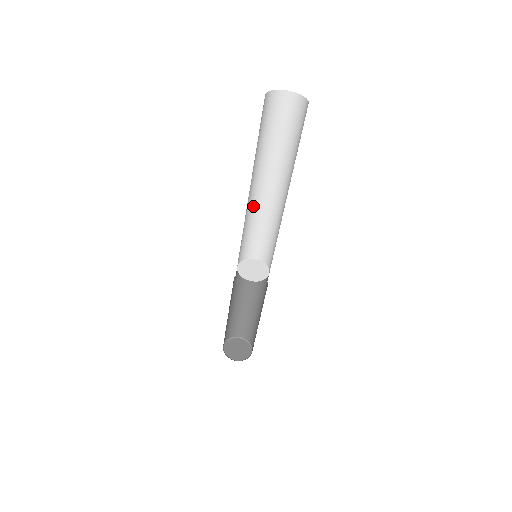
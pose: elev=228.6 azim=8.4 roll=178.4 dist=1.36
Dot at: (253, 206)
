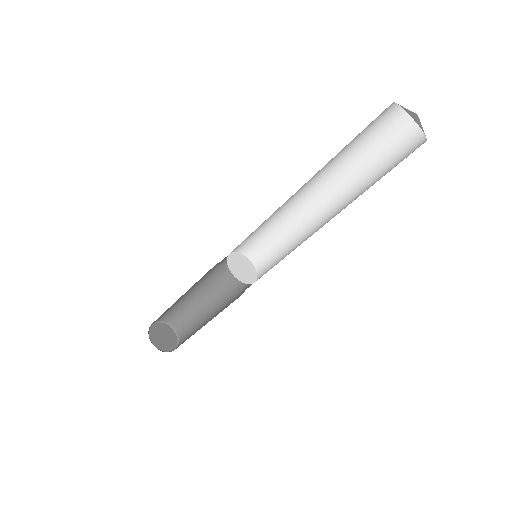
Dot at: occluded
